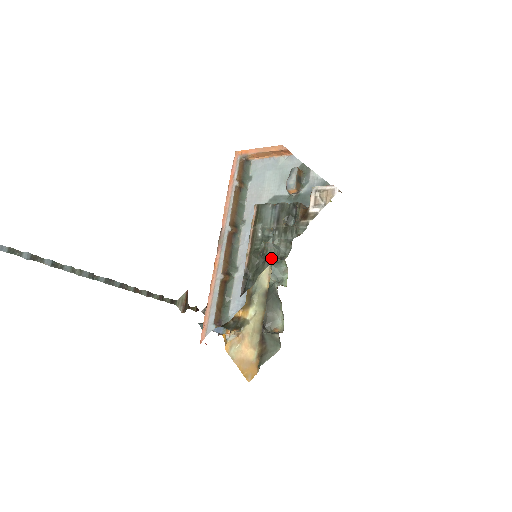
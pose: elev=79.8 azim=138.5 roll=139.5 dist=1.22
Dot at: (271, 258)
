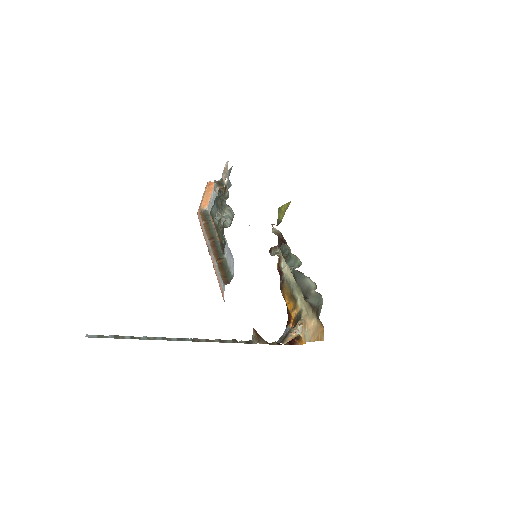
Dot at: (223, 222)
